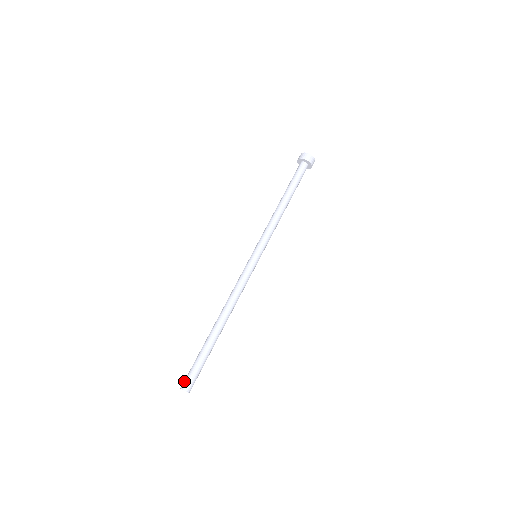
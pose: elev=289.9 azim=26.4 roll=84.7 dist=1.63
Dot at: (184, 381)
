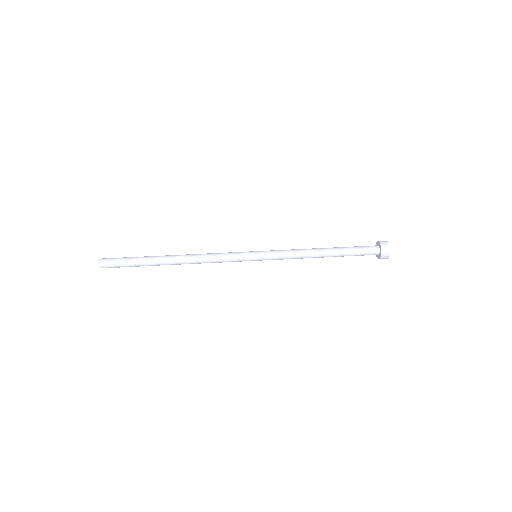
Dot at: occluded
